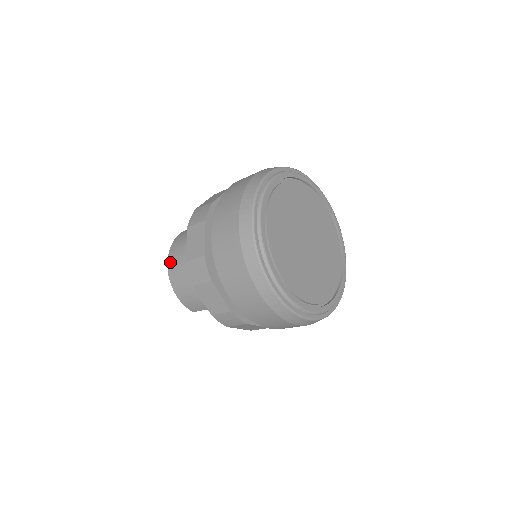
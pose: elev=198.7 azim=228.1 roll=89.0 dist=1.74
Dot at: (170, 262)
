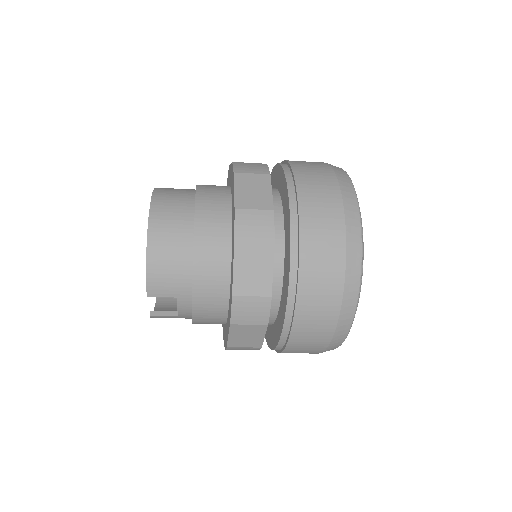
Dot at: (157, 210)
